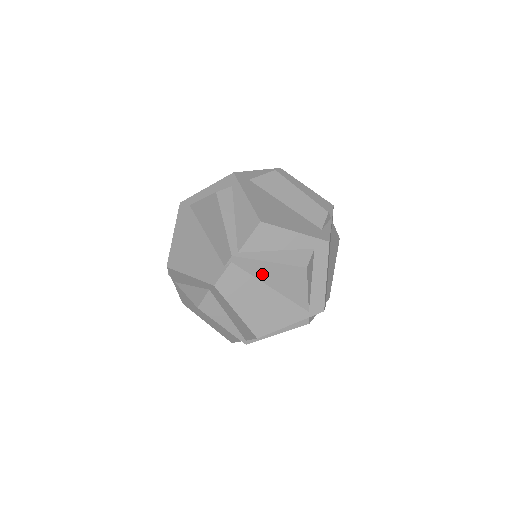
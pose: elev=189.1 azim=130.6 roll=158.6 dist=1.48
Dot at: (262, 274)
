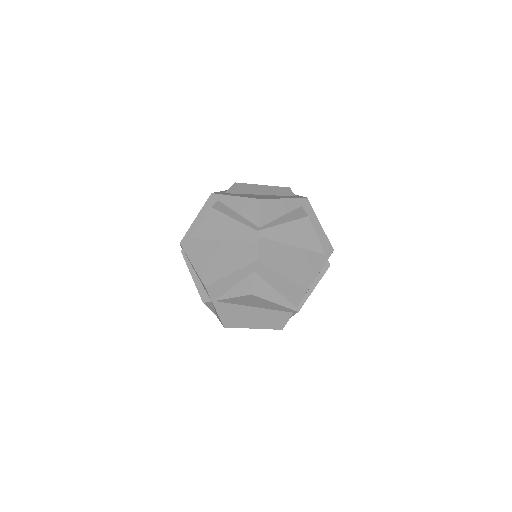
Dot at: (283, 237)
